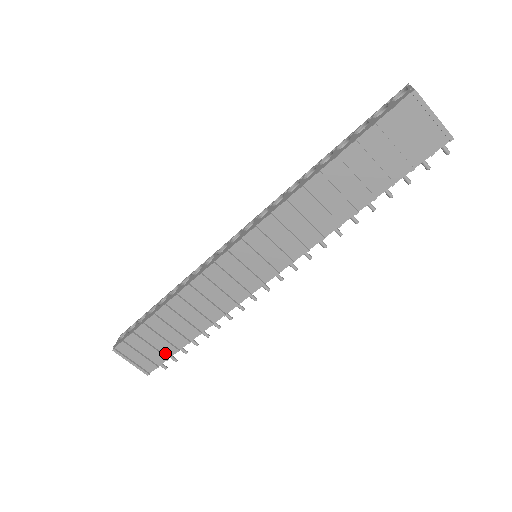
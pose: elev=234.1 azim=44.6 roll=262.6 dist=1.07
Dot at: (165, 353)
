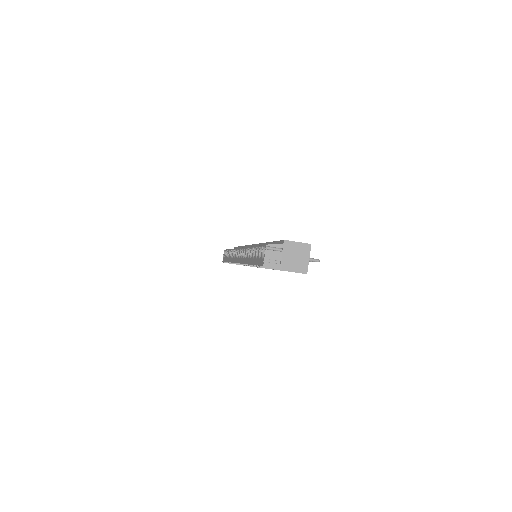
Dot at: occluded
